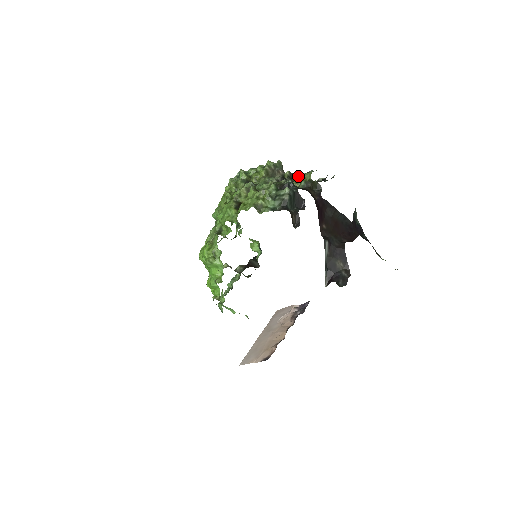
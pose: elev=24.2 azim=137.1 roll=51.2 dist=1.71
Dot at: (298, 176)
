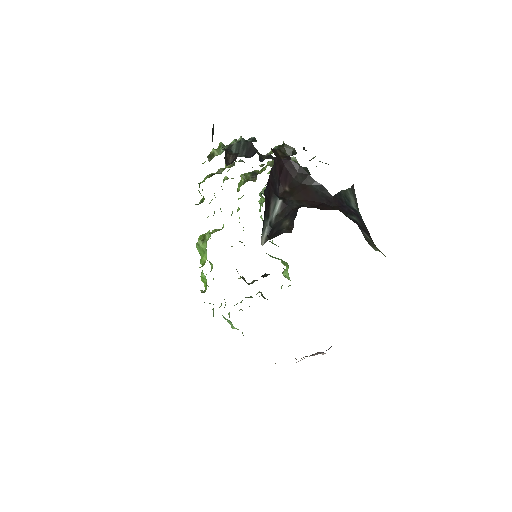
Dot at: occluded
